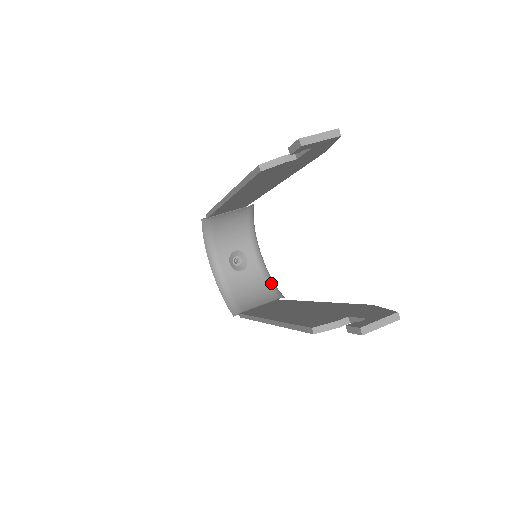
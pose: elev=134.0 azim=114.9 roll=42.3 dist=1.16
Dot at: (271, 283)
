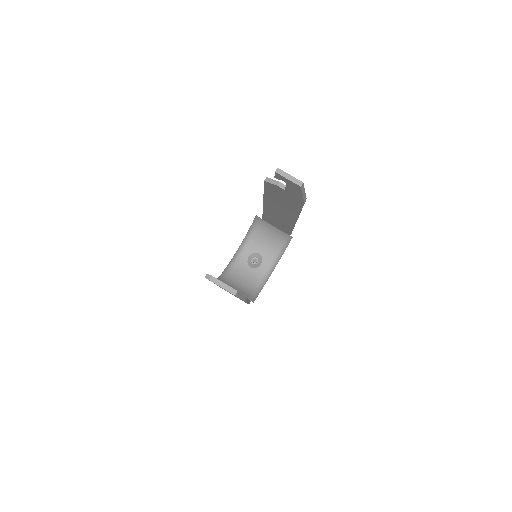
Dot at: (257, 289)
